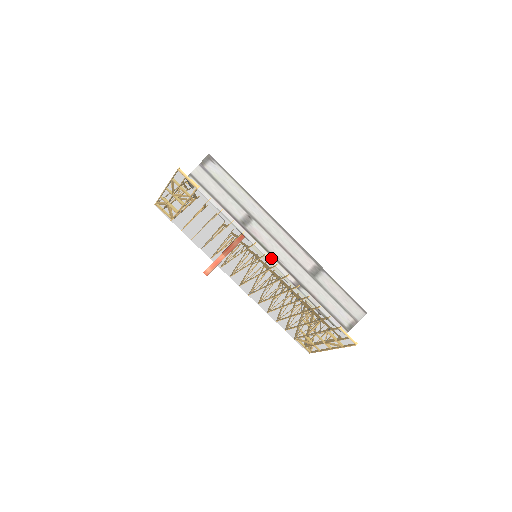
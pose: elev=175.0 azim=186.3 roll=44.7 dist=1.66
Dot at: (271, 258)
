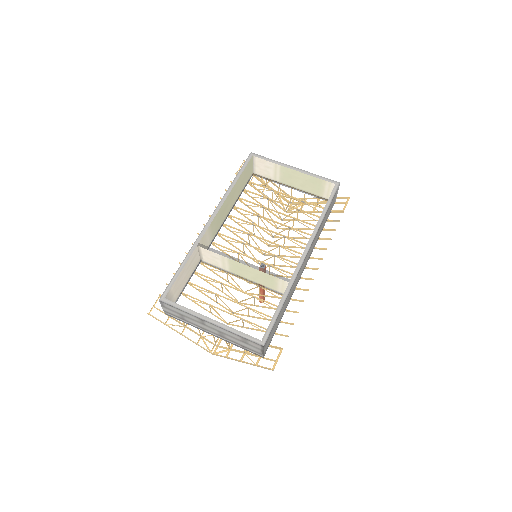
Dot at: (304, 268)
